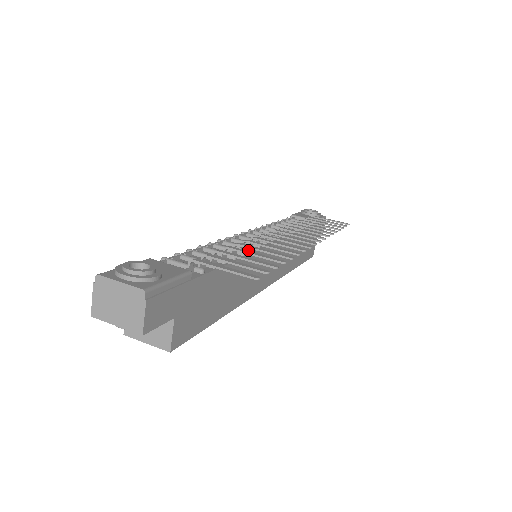
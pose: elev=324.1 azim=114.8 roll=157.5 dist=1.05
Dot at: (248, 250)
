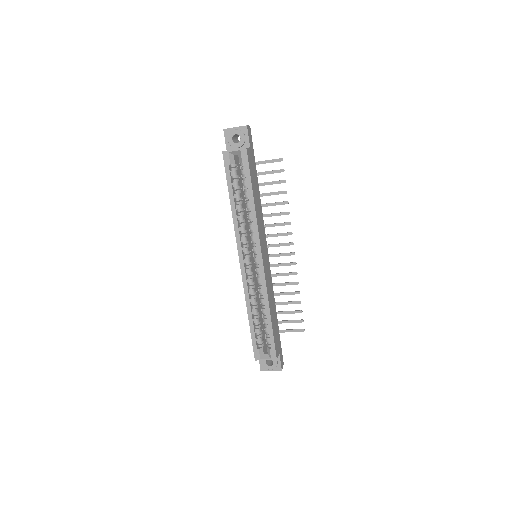
Dot at: occluded
